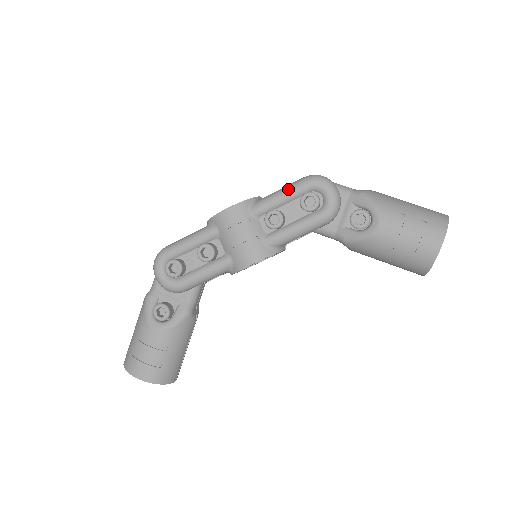
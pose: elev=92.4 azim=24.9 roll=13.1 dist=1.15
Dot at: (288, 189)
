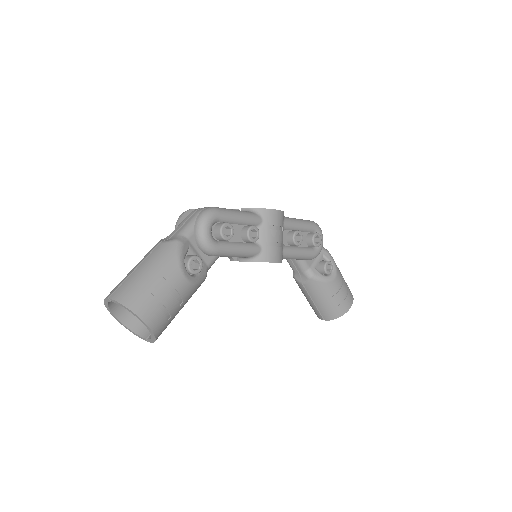
Dot at: (306, 222)
